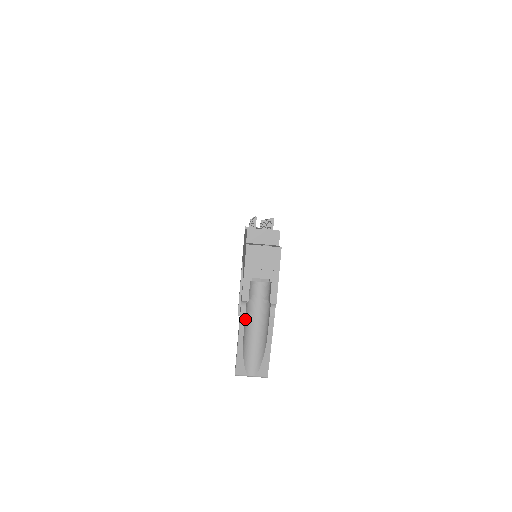
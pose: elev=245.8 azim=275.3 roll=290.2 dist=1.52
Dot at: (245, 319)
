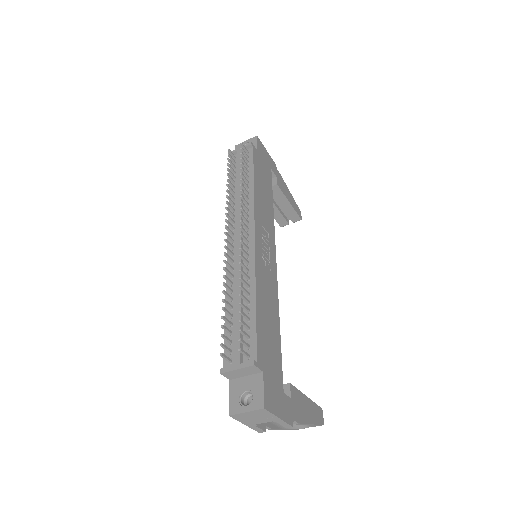
Dot at: occluded
